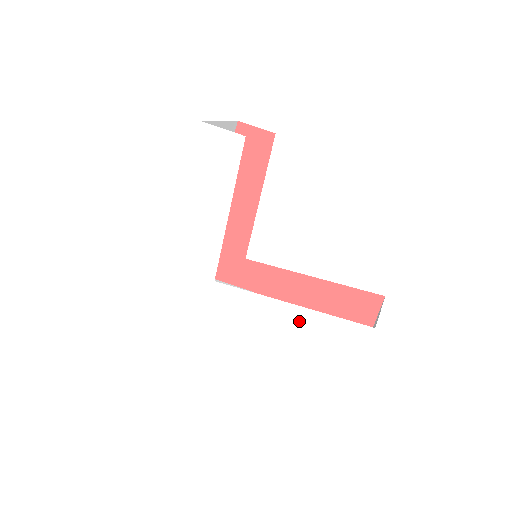
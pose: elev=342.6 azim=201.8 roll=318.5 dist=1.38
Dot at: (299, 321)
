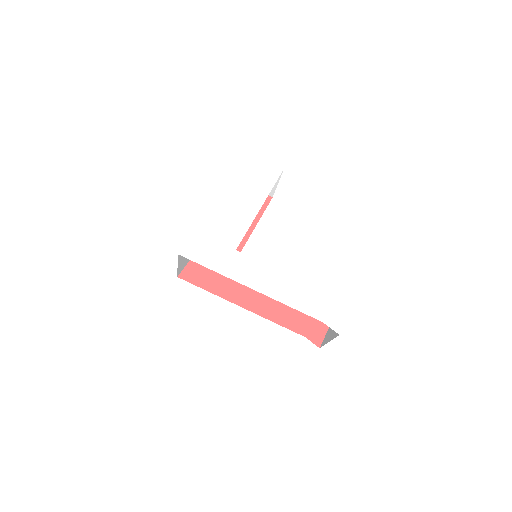
Dot at: (300, 289)
